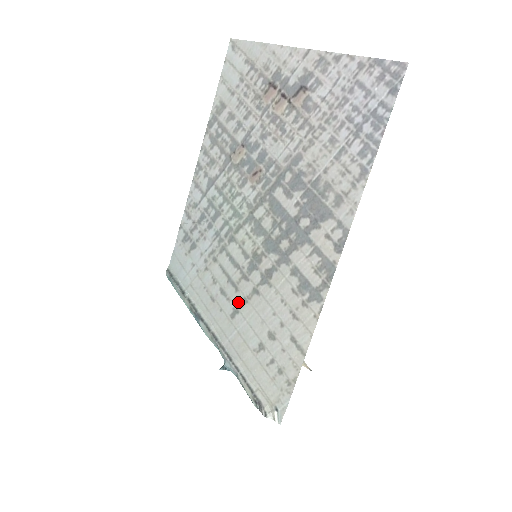
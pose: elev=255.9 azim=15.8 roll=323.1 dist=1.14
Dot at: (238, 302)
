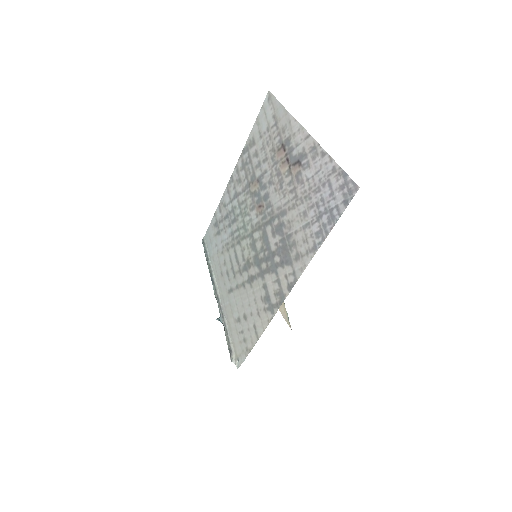
Dot at: (234, 285)
